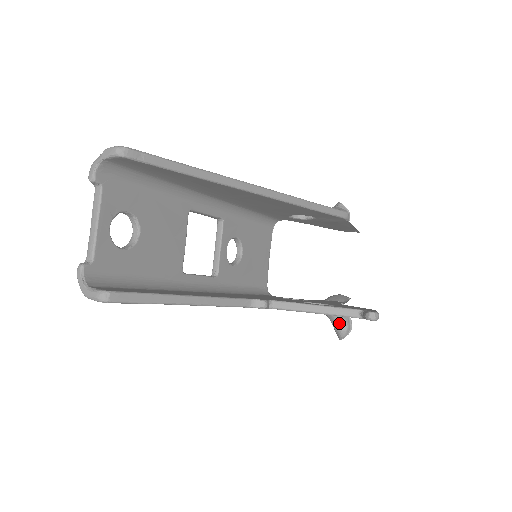
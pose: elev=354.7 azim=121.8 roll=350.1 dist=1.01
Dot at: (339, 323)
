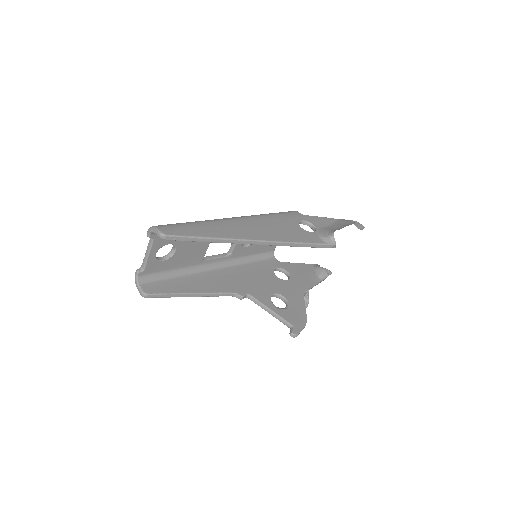
Dot at: occluded
